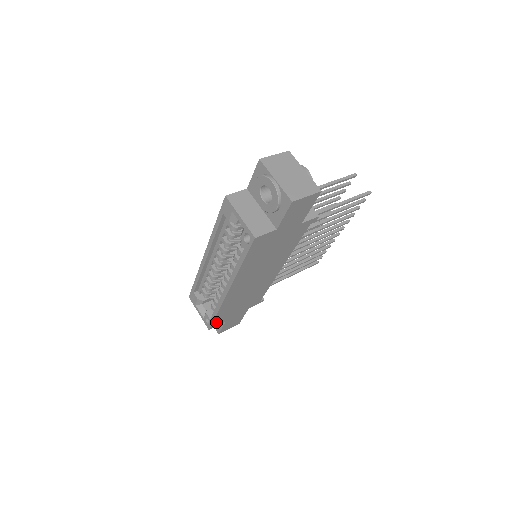
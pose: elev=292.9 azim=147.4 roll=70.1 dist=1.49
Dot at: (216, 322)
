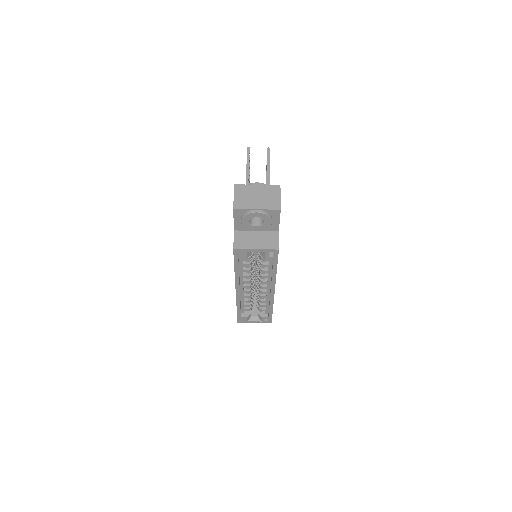
Dot at: occluded
